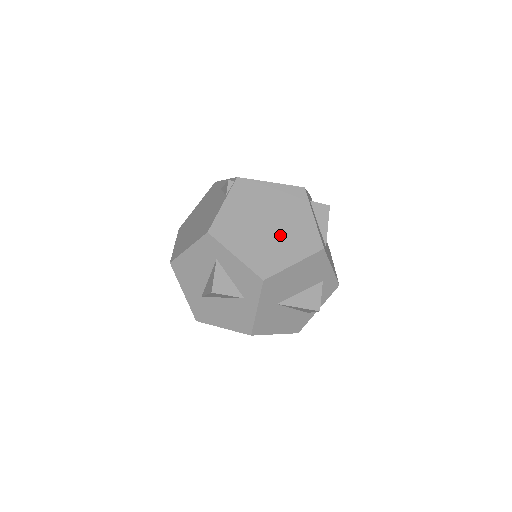
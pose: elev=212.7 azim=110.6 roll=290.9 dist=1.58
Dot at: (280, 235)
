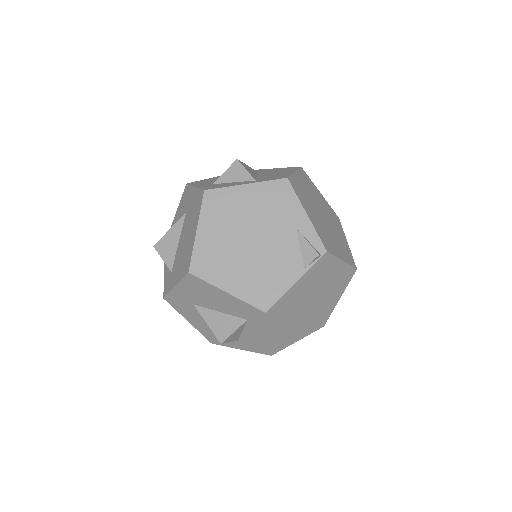
Dot at: (310, 315)
